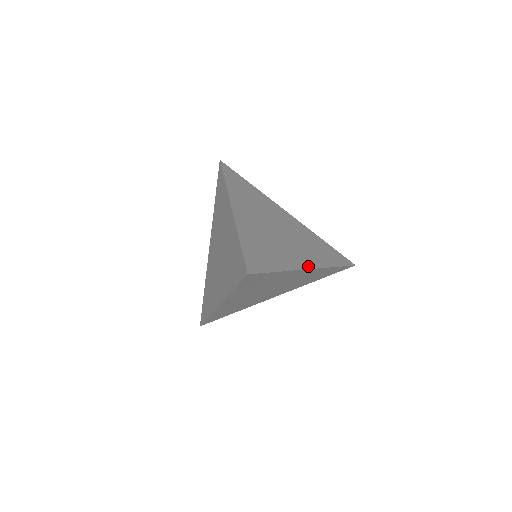
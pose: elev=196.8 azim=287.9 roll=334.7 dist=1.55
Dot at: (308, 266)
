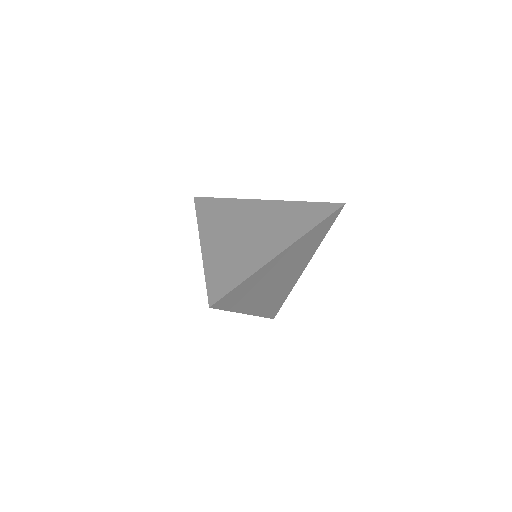
Dot at: (279, 251)
